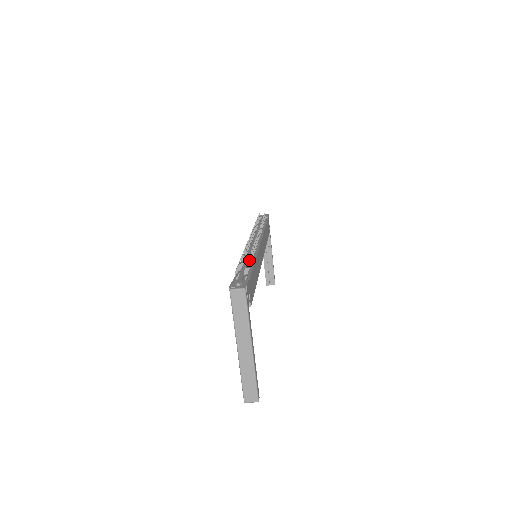
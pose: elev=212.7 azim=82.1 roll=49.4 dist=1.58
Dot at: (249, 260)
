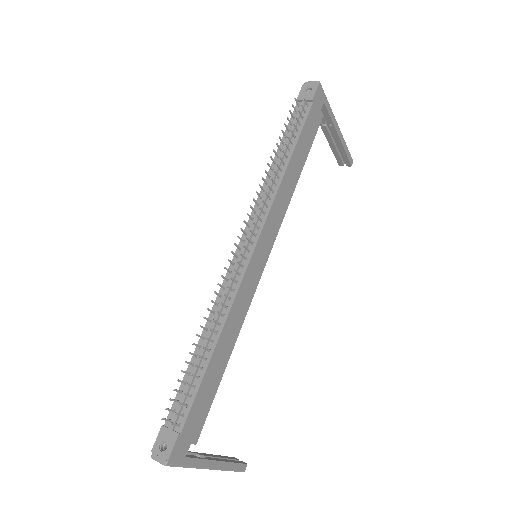
Dot at: (196, 367)
